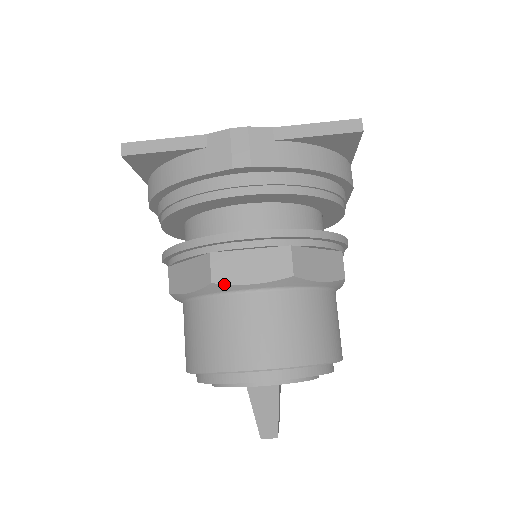
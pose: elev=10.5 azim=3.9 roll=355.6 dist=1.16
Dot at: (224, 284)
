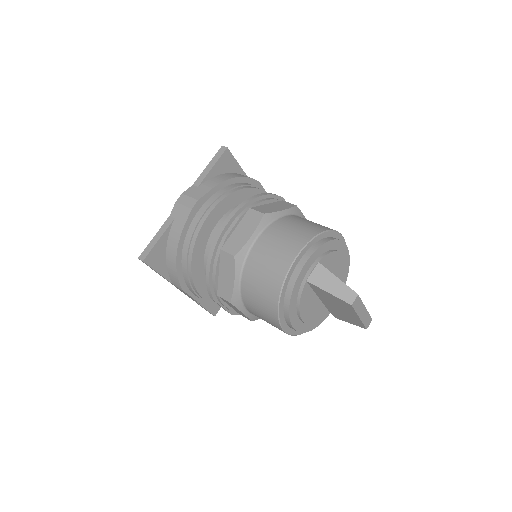
Dot at: (240, 250)
